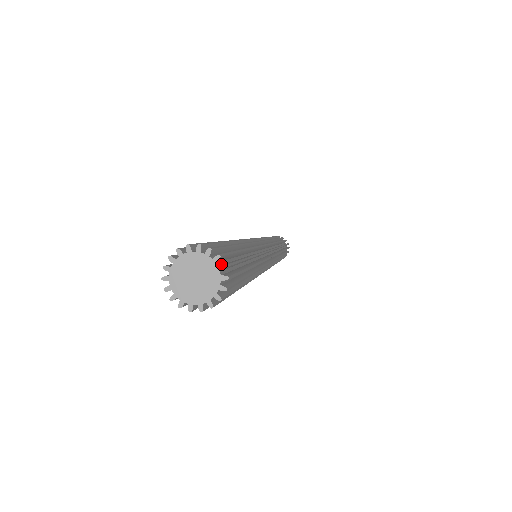
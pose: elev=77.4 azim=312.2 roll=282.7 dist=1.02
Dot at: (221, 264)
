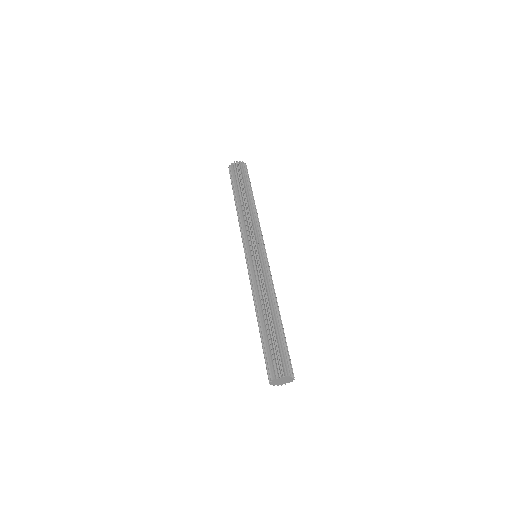
Dot at: (283, 371)
